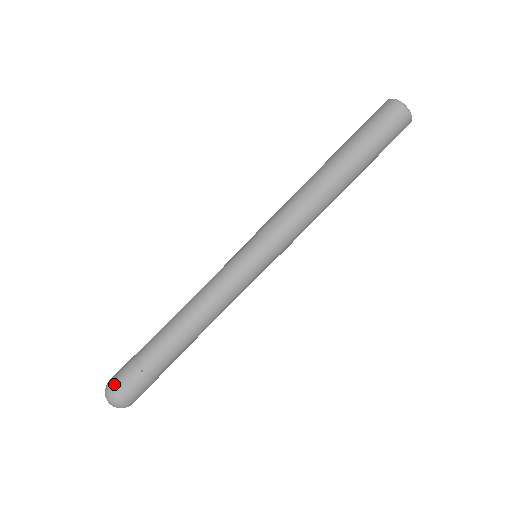
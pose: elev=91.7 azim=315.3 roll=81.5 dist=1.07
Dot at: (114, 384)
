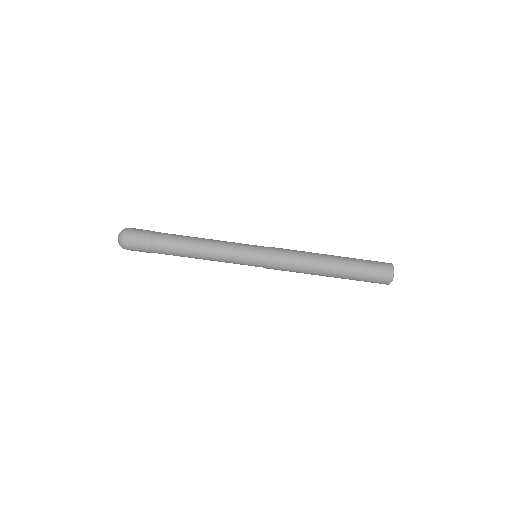
Dot at: (129, 243)
